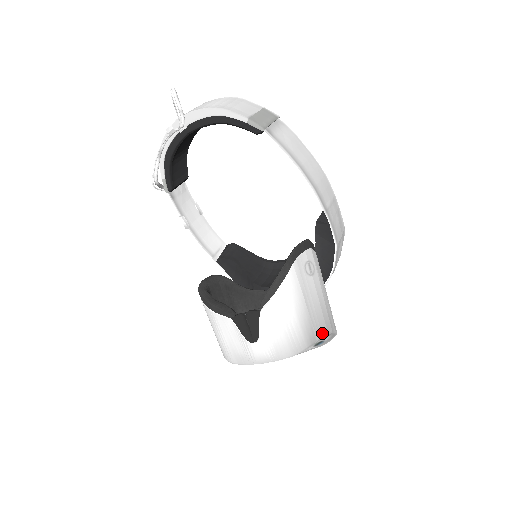
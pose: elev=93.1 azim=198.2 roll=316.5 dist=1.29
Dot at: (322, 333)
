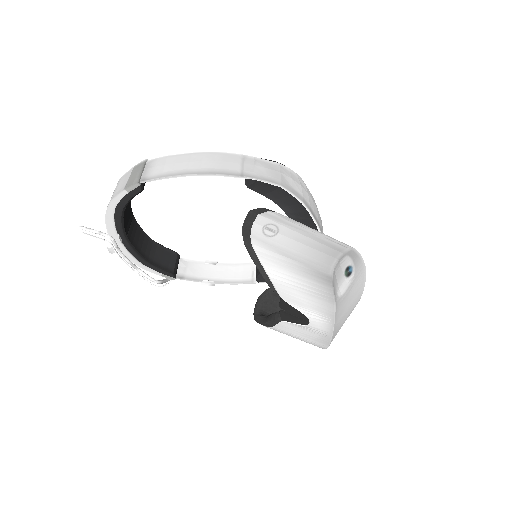
Dot at: (331, 265)
